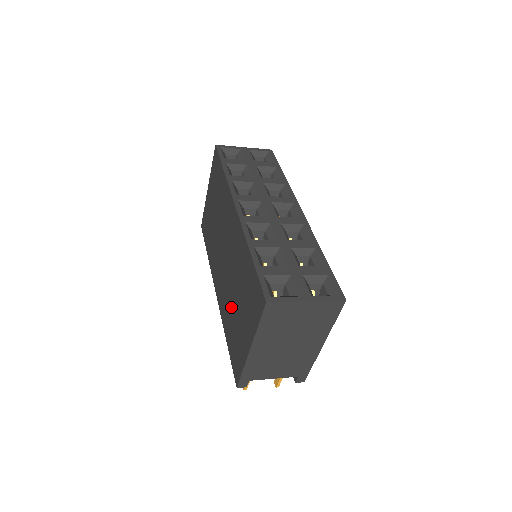
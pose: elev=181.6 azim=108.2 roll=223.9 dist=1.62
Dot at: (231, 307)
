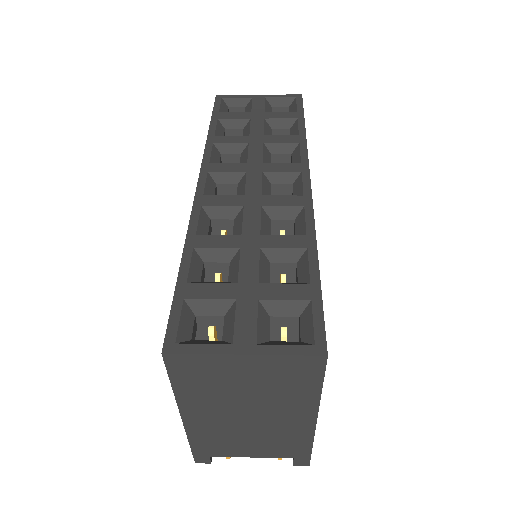
Dot at: occluded
